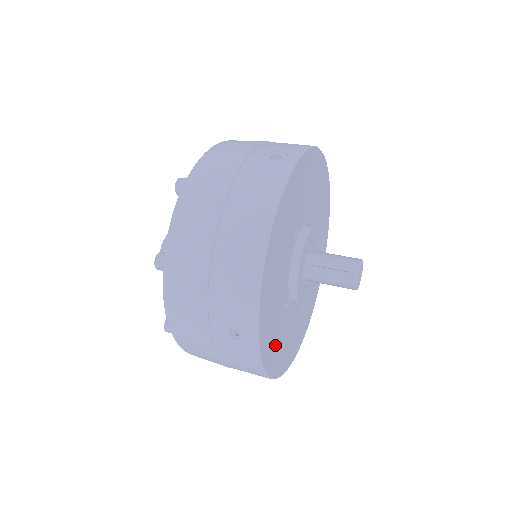
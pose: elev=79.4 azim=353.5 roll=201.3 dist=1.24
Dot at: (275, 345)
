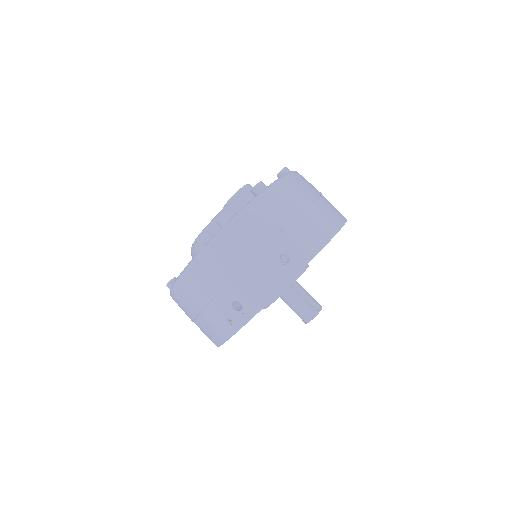
Dot at: occluded
